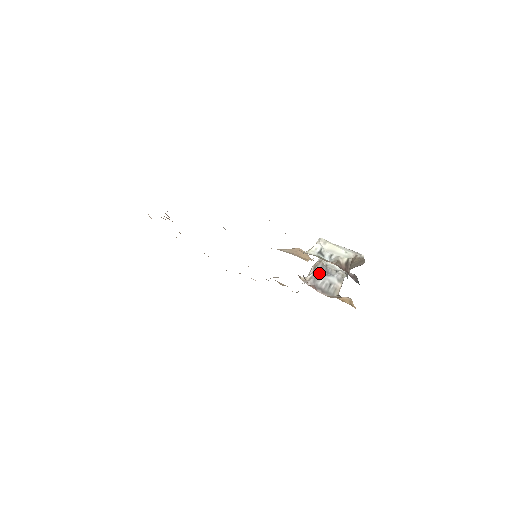
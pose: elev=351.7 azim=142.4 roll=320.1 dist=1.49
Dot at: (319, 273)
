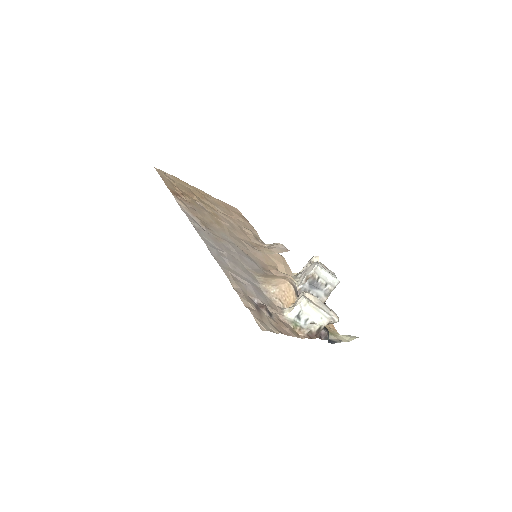
Dot at: (309, 286)
